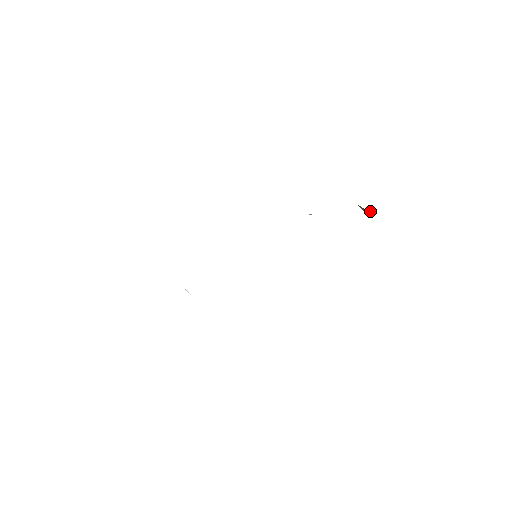
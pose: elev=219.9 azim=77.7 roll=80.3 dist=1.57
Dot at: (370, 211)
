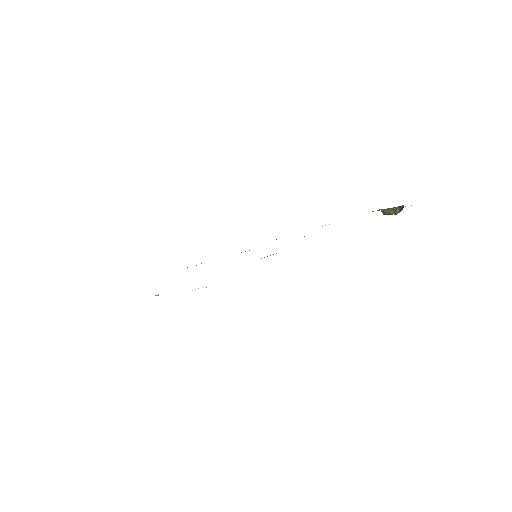
Dot at: (398, 208)
